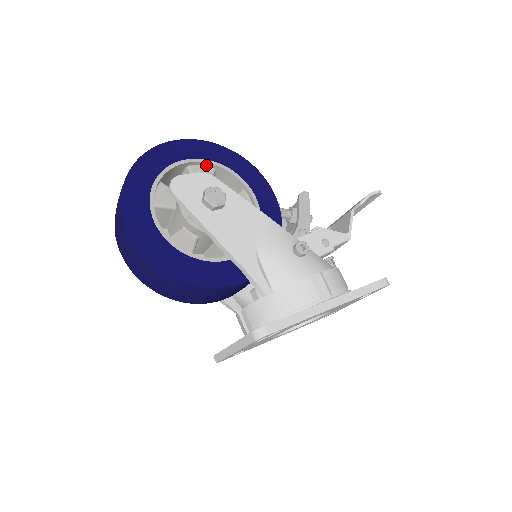
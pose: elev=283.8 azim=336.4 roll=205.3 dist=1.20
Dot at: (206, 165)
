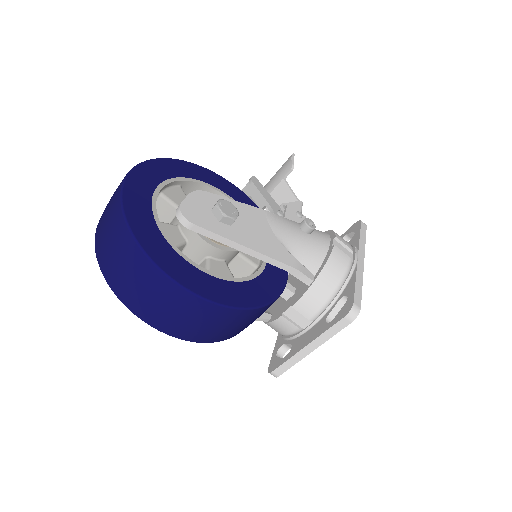
Dot at: (173, 184)
